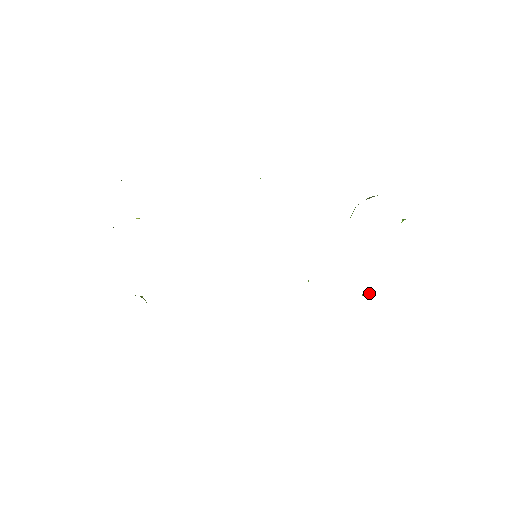
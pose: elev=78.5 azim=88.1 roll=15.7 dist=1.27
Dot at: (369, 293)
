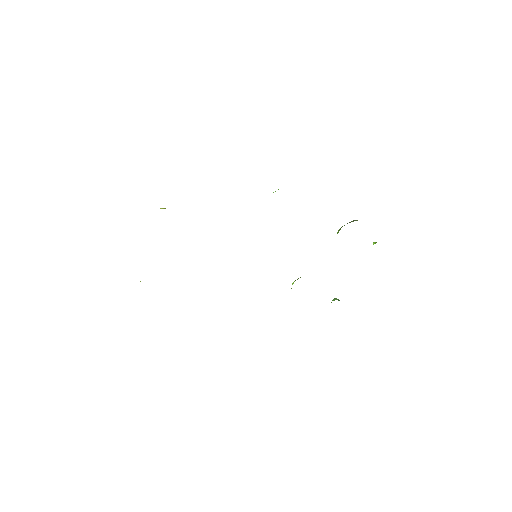
Dot at: (338, 300)
